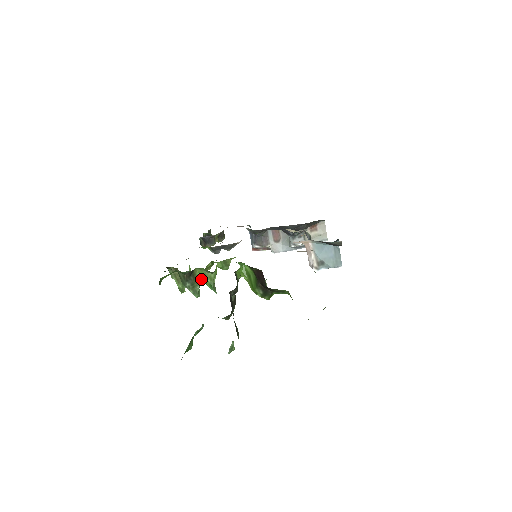
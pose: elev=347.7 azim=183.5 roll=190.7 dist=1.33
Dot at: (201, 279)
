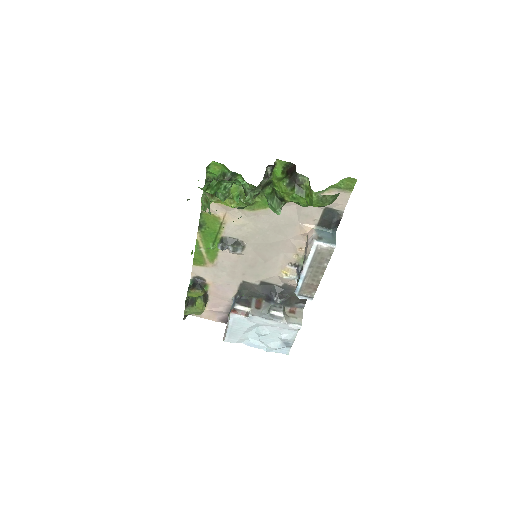
Dot at: (231, 193)
